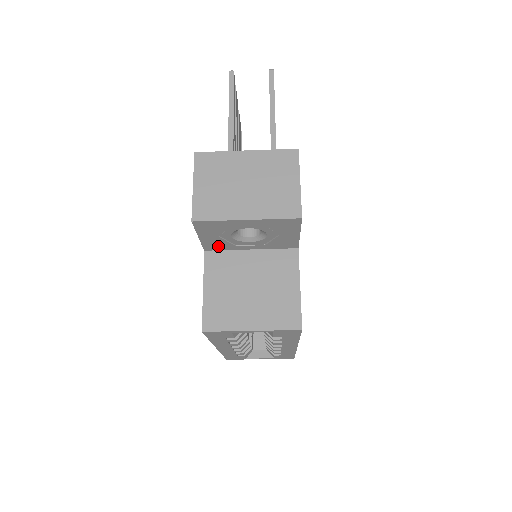
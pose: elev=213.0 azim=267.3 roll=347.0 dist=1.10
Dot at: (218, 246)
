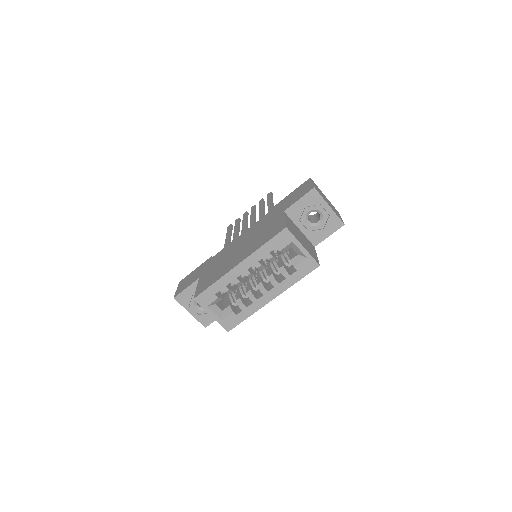
Dot at: (293, 214)
